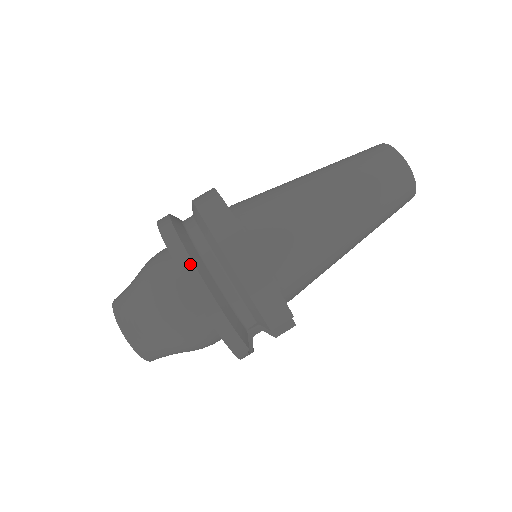
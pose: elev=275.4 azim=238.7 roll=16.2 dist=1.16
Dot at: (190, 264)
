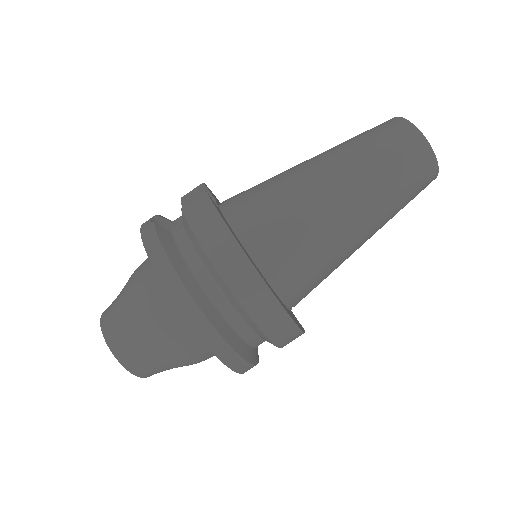
Dot at: (218, 338)
